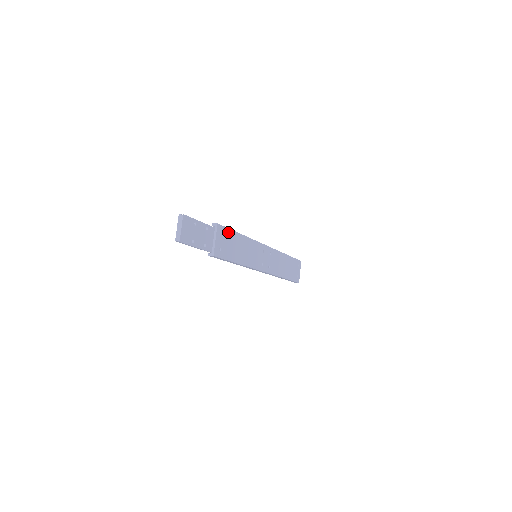
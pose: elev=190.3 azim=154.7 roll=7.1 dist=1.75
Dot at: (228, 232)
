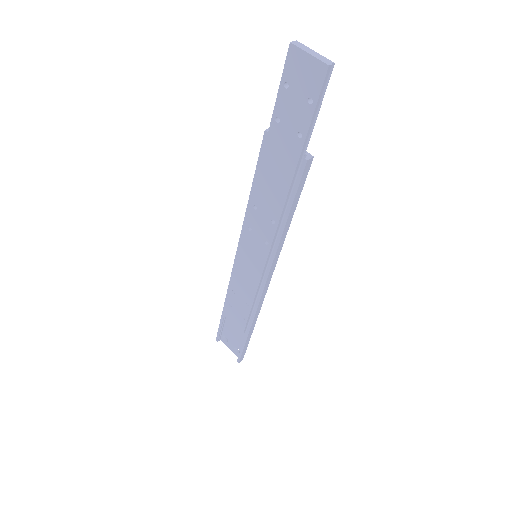
Dot at: occluded
